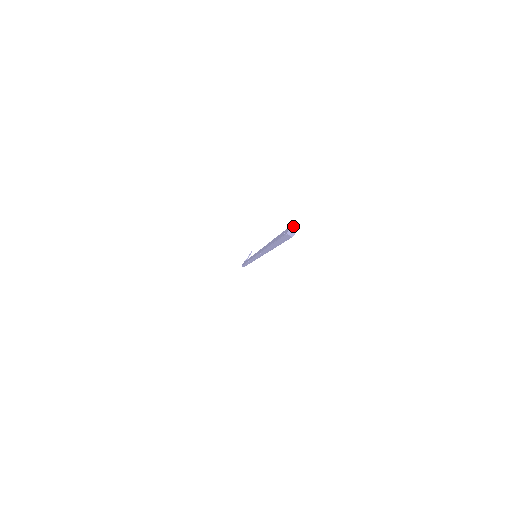
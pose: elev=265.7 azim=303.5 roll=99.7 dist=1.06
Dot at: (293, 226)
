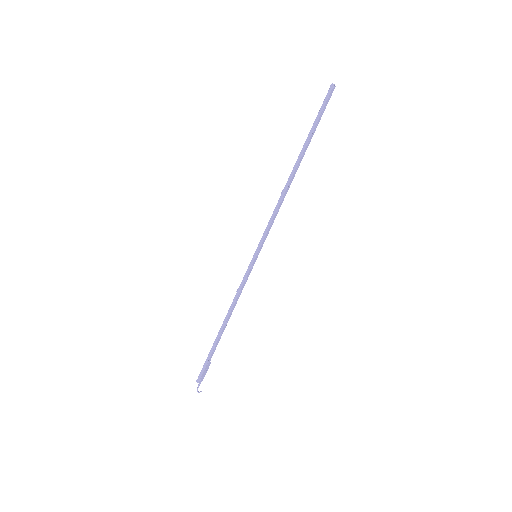
Dot at: (333, 85)
